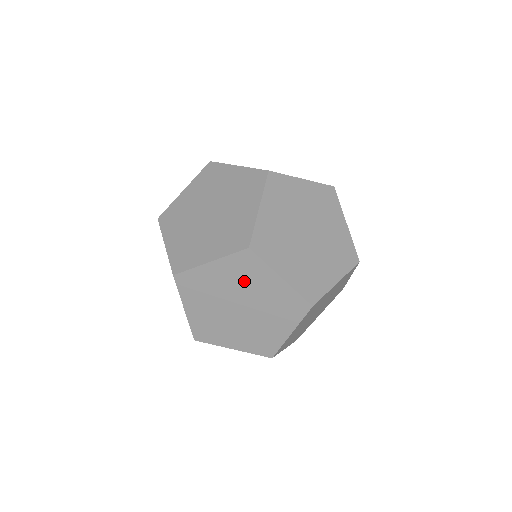
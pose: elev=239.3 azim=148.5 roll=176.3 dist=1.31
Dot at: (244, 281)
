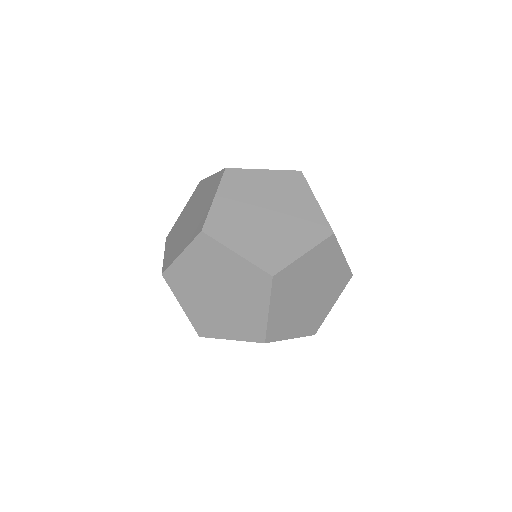
Dot at: (247, 192)
